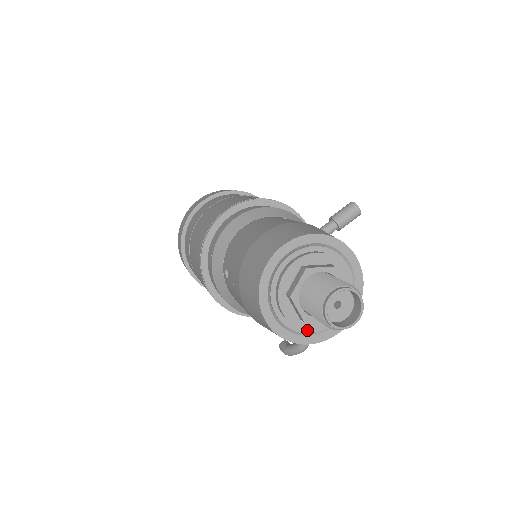
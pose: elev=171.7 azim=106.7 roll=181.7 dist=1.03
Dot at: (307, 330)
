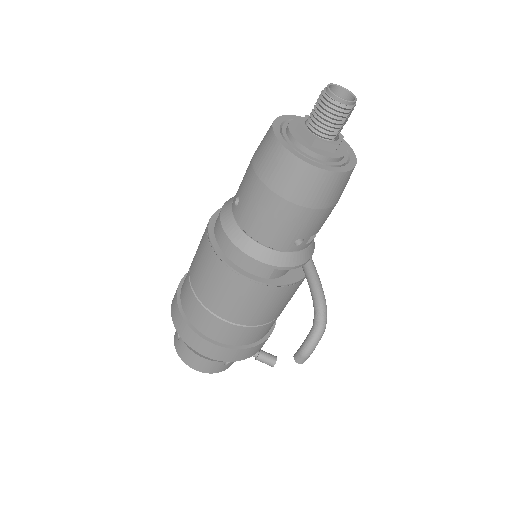
Dot at: (319, 161)
